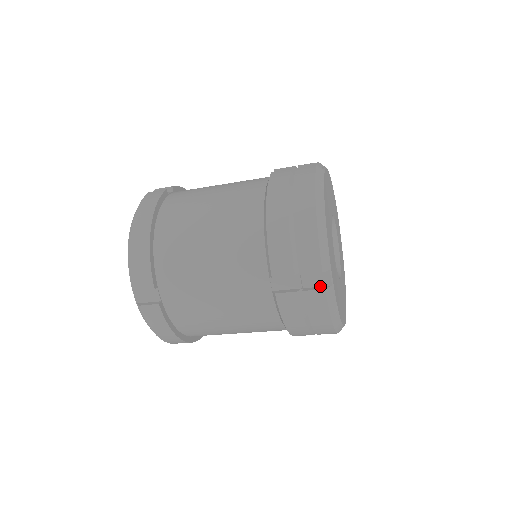
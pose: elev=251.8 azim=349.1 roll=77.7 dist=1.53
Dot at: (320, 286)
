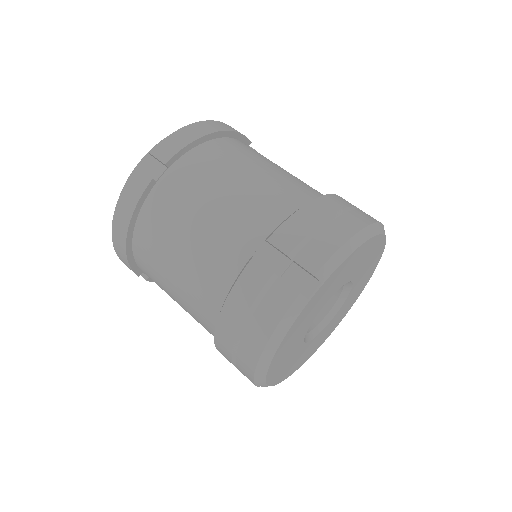
Dot at: occluded
